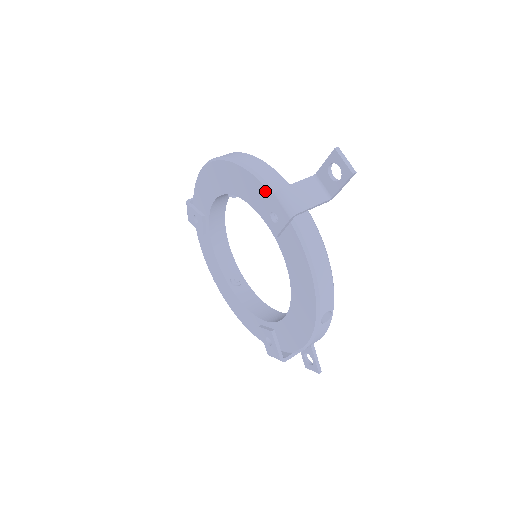
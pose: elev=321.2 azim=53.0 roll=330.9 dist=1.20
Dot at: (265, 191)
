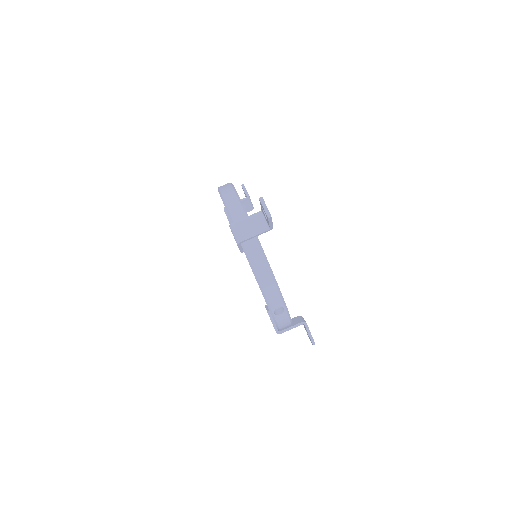
Dot at: (231, 221)
